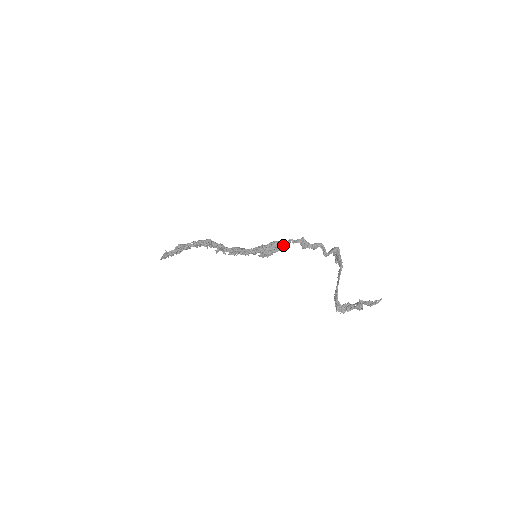
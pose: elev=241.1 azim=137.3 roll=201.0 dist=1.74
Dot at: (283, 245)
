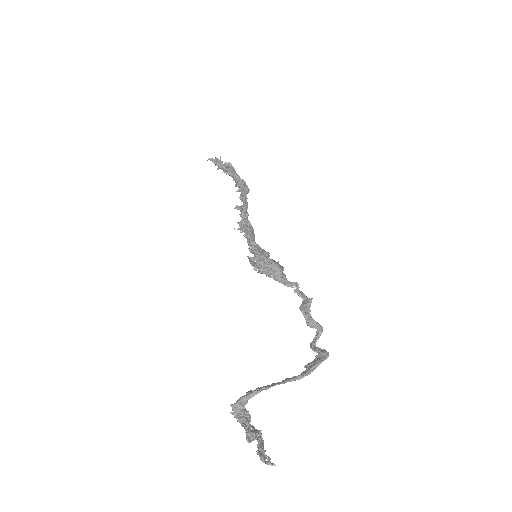
Dot at: (282, 279)
